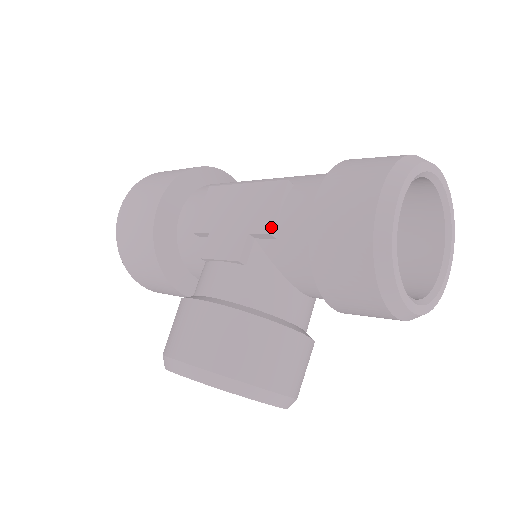
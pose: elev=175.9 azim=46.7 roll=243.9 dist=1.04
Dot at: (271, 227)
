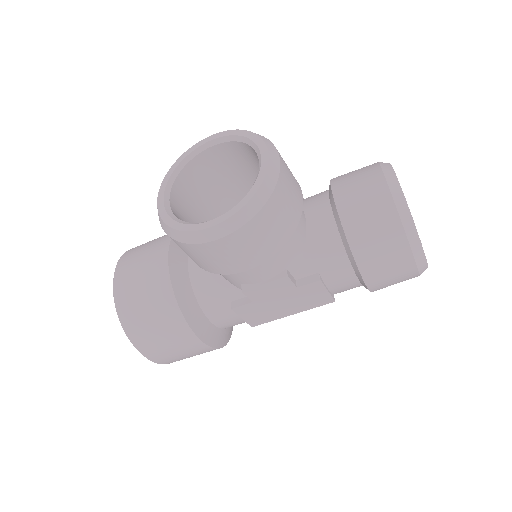
Dot at: occluded
